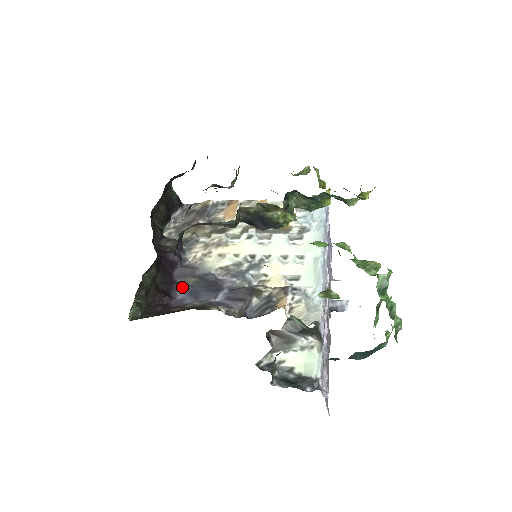
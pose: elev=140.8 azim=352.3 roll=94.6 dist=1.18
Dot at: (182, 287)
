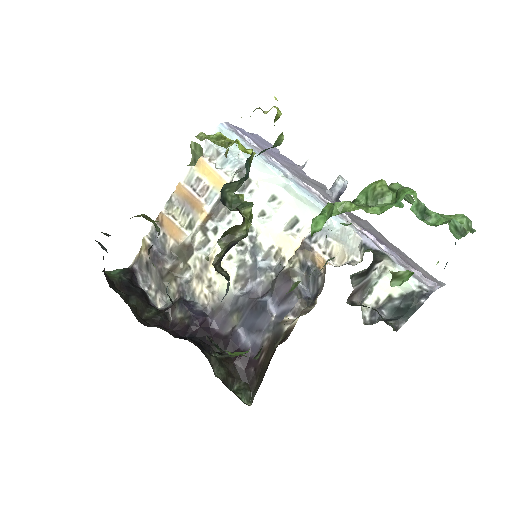
Dot at: (238, 335)
